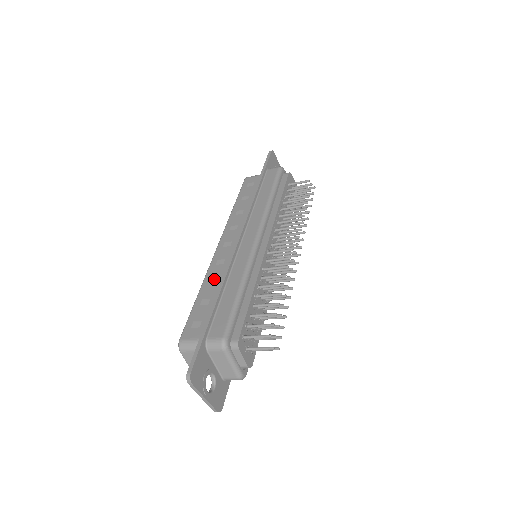
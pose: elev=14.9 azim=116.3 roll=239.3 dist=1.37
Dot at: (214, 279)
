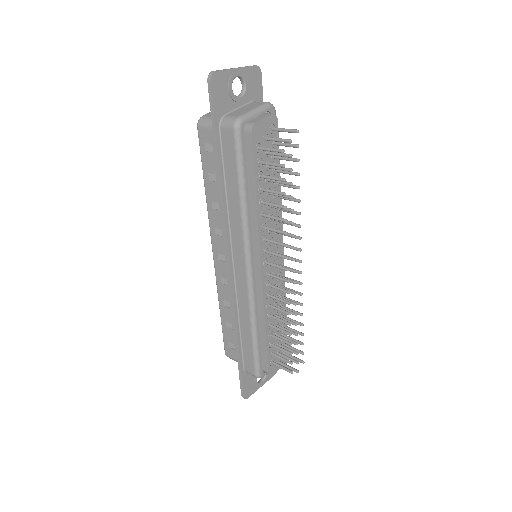
Dot at: (227, 301)
